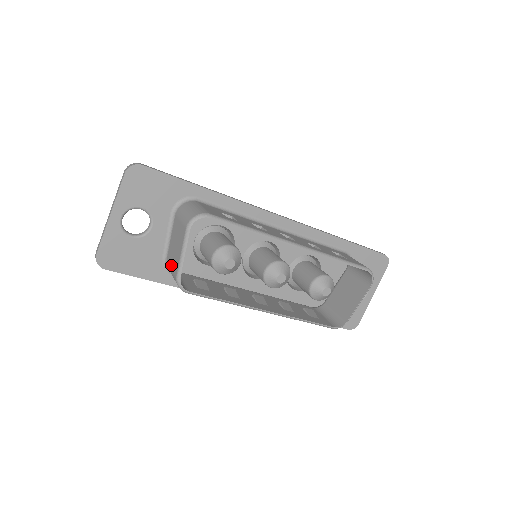
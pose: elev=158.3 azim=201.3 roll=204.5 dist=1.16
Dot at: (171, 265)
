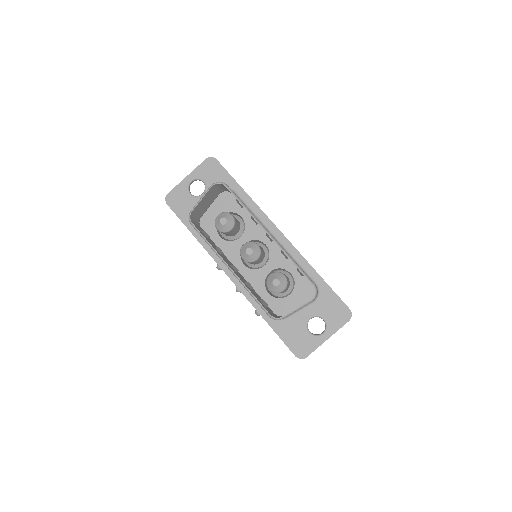
Dot at: occluded
